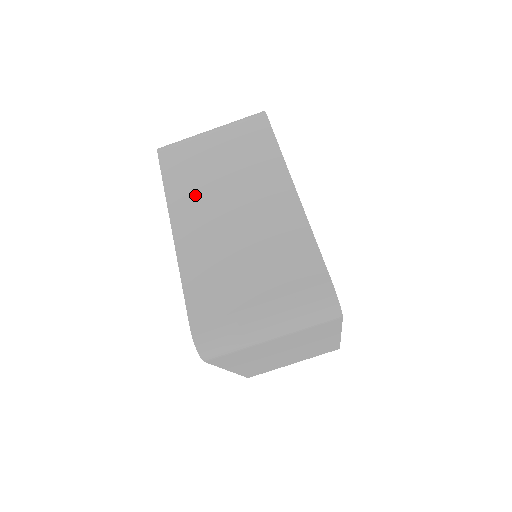
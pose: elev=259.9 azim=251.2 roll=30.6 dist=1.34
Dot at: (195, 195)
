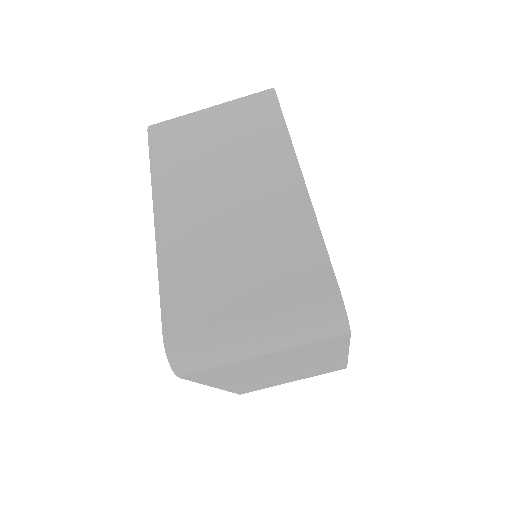
Dot at: (185, 179)
